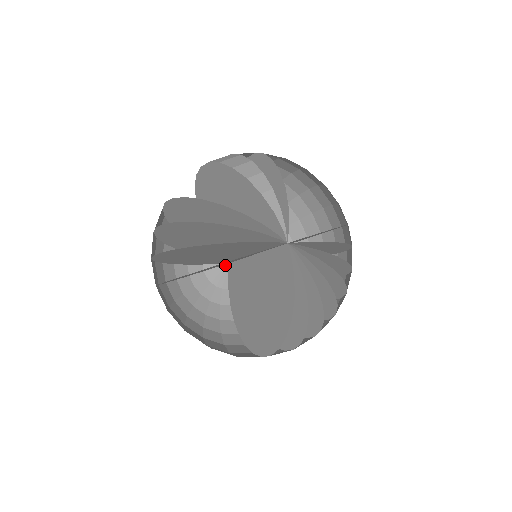
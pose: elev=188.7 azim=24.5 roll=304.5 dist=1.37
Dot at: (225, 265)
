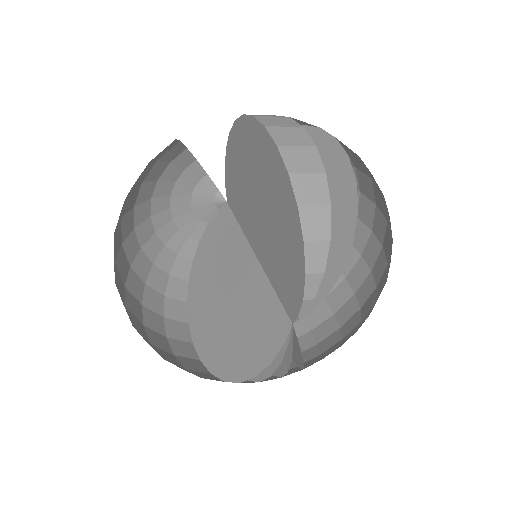
Dot at: (221, 201)
